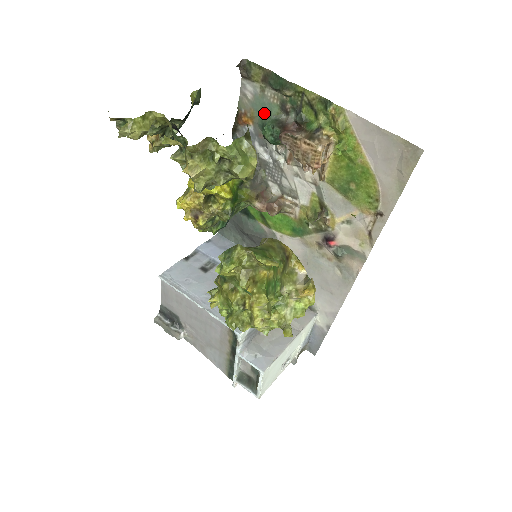
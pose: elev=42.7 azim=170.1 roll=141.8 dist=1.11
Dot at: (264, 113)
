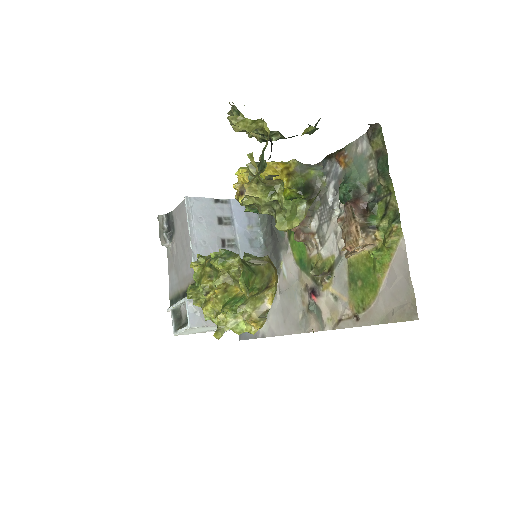
Dot at: (356, 172)
